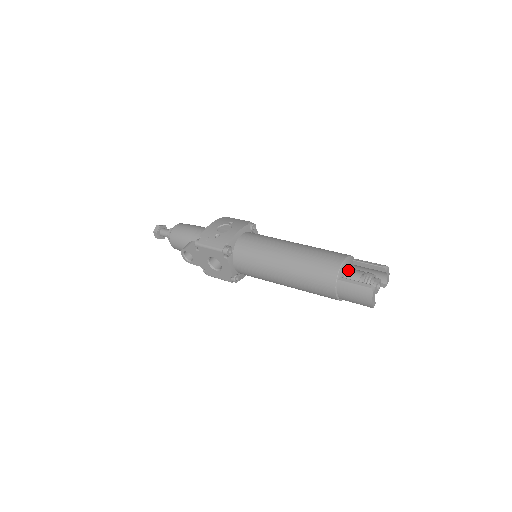
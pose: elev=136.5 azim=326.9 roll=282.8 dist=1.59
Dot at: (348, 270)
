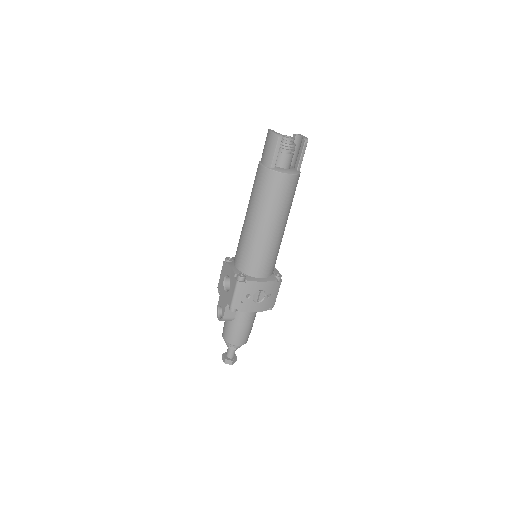
Dot at: occluded
